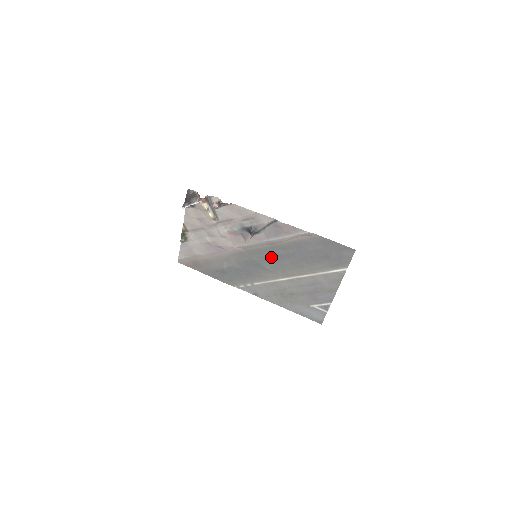
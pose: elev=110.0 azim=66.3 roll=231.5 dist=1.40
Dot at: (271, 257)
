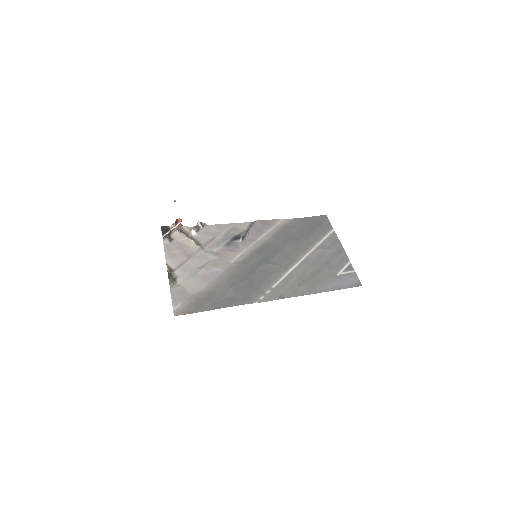
Dot at: (269, 254)
